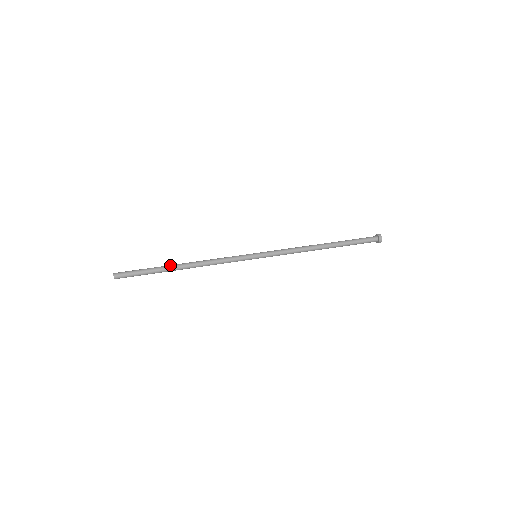
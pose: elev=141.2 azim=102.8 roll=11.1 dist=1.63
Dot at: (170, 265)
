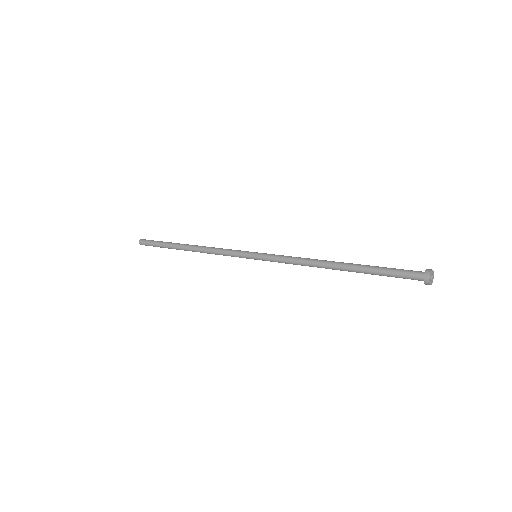
Dot at: occluded
